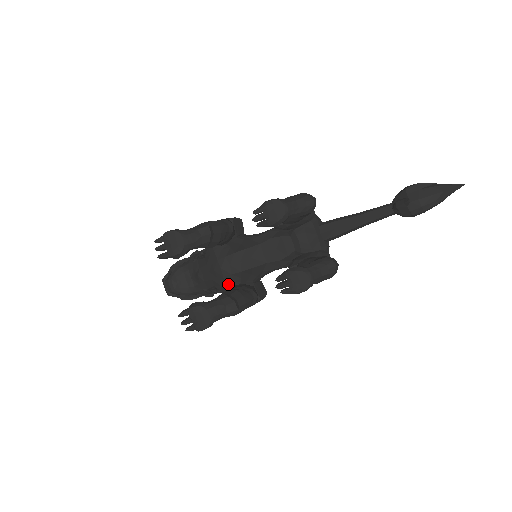
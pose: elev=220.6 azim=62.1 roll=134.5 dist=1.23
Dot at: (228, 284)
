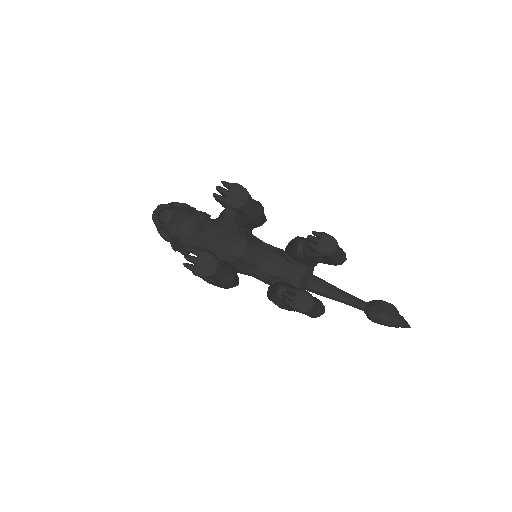
Dot at: (219, 256)
